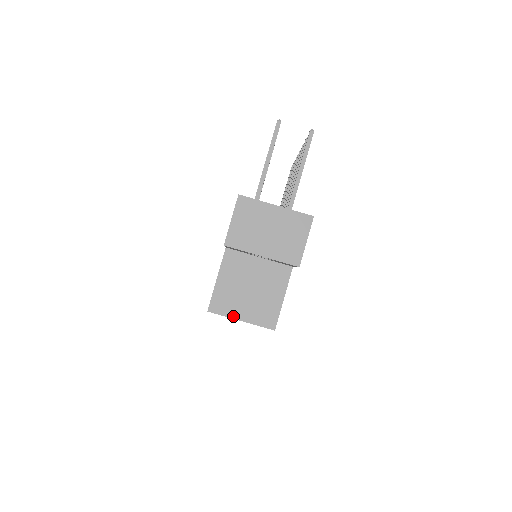
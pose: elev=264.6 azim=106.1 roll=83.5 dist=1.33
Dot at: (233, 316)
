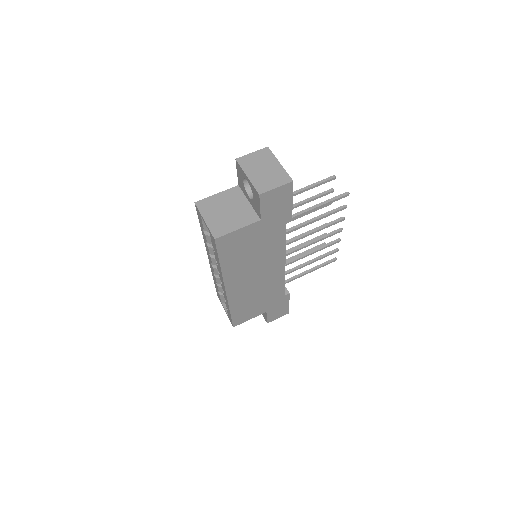
Dot at: (203, 215)
